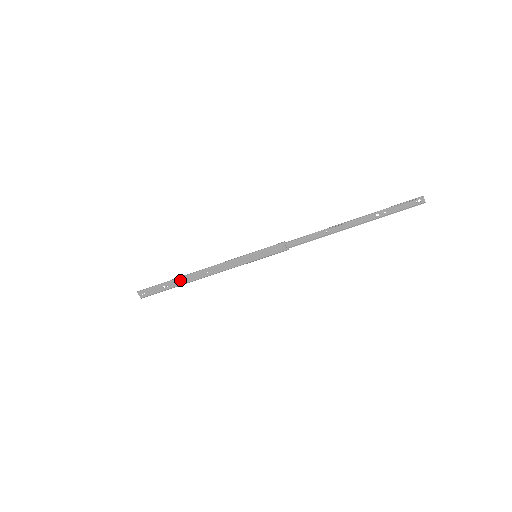
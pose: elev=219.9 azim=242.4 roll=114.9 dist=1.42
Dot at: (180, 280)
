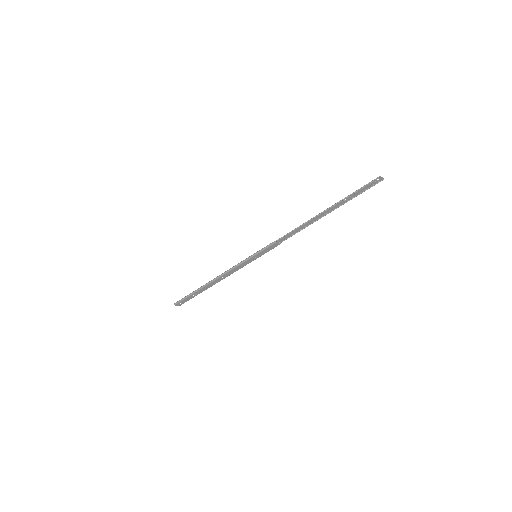
Dot at: (203, 288)
